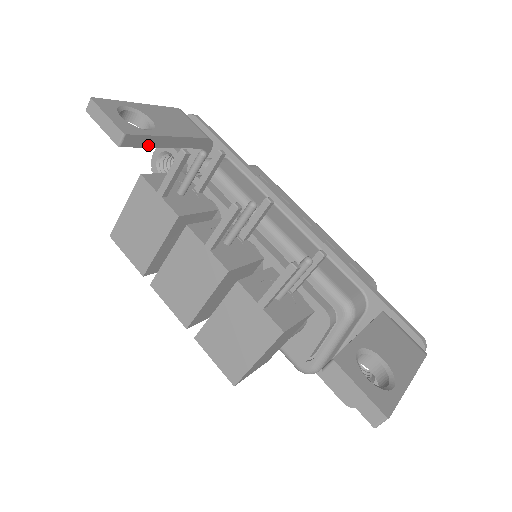
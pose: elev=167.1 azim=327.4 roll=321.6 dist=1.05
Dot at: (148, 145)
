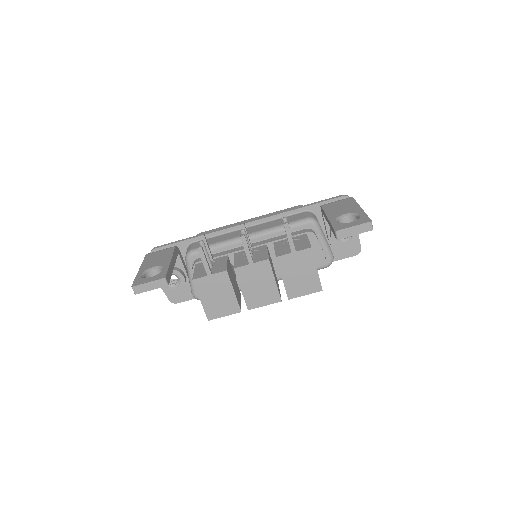
Dot at: (171, 274)
